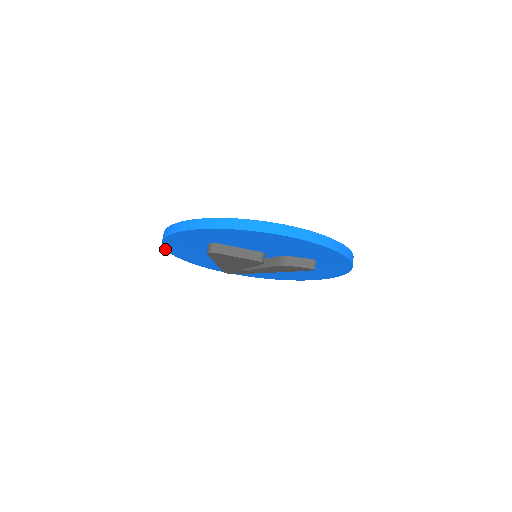
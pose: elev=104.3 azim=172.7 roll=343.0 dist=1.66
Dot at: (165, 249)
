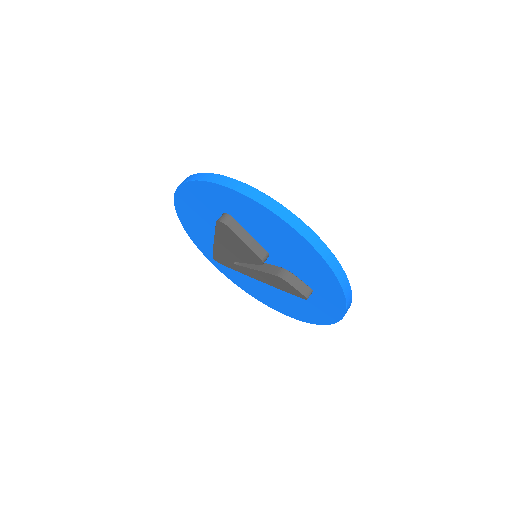
Dot at: (174, 198)
